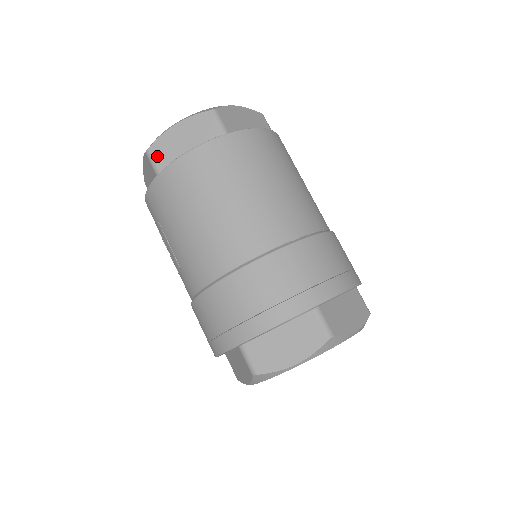
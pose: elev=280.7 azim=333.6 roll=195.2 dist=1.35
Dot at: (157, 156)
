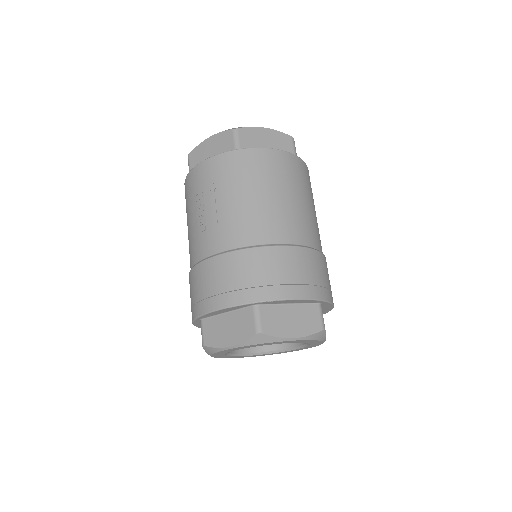
Dot at: (242, 137)
